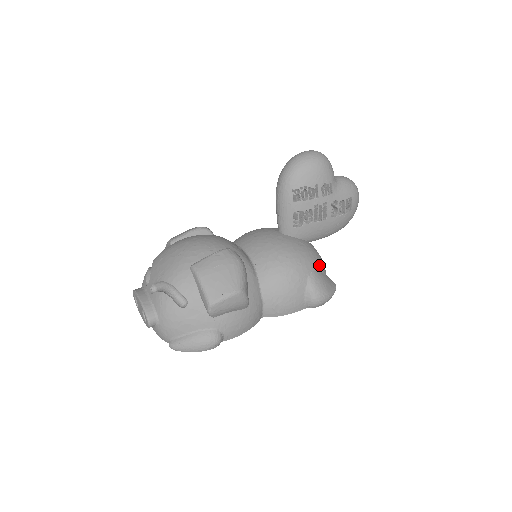
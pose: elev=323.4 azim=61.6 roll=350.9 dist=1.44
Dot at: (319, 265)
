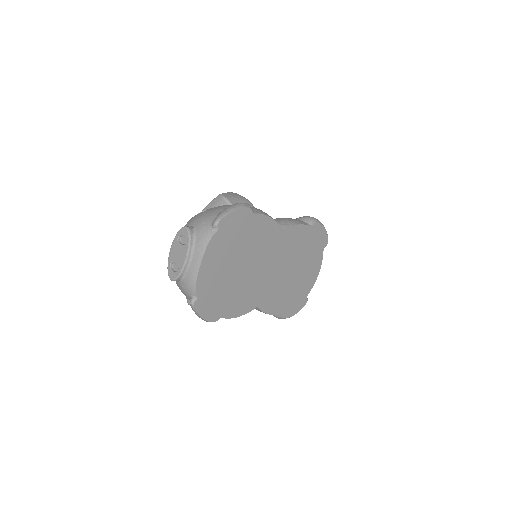
Dot at: occluded
